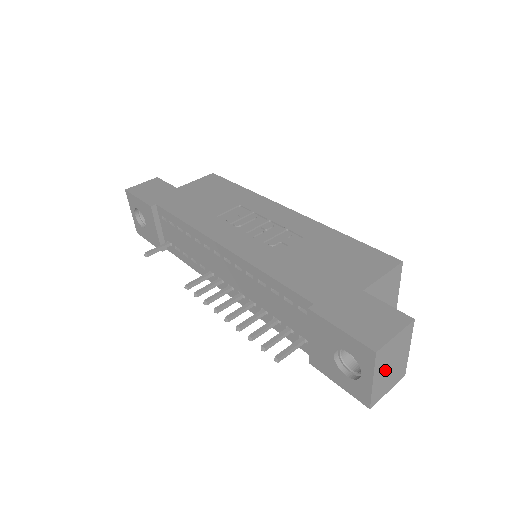
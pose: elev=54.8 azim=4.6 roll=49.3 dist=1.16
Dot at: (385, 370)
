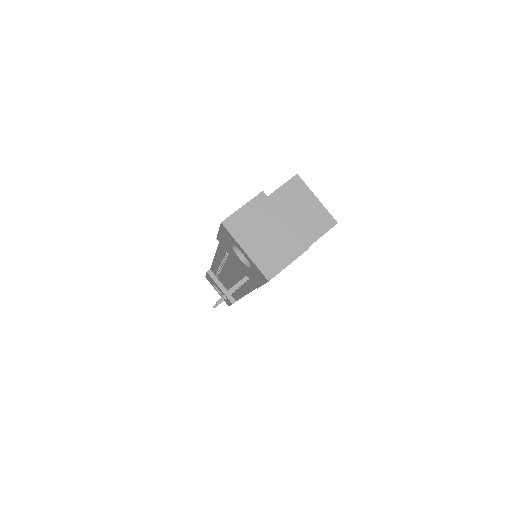
Dot at: (258, 240)
